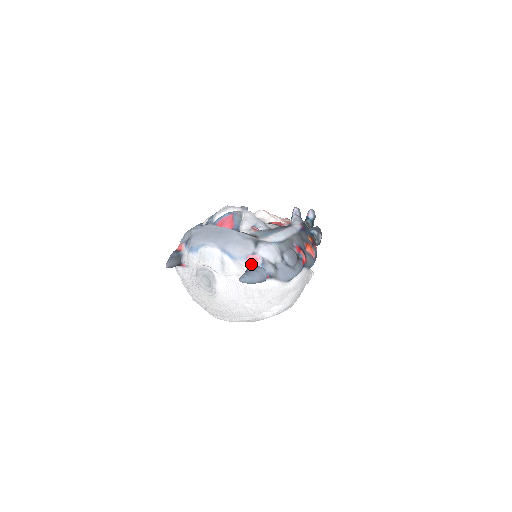
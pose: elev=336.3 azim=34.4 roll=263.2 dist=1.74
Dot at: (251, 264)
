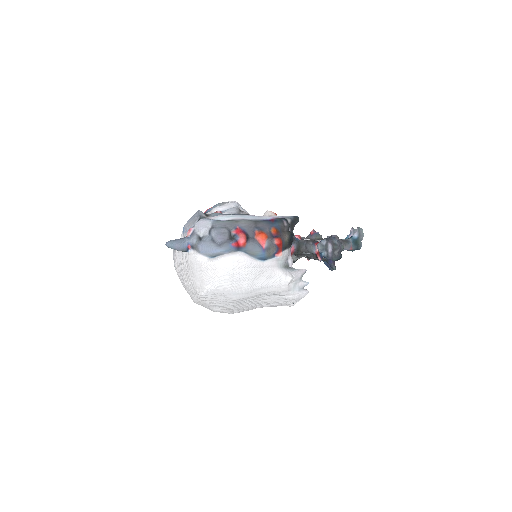
Dot at: (187, 235)
